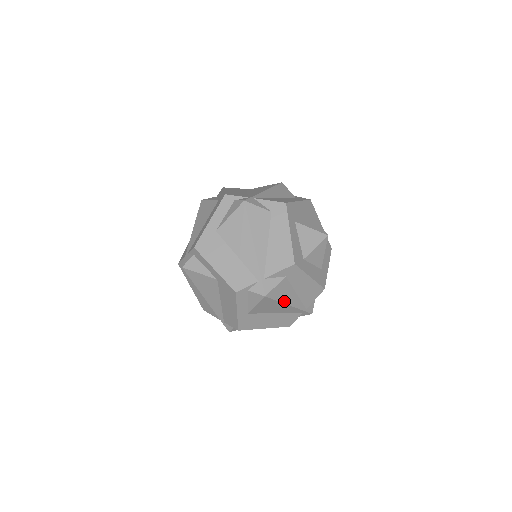
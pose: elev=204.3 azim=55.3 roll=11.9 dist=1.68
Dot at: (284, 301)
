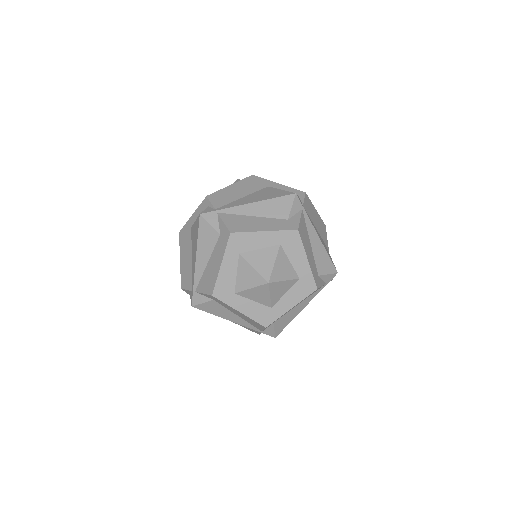
Dot at: (296, 315)
